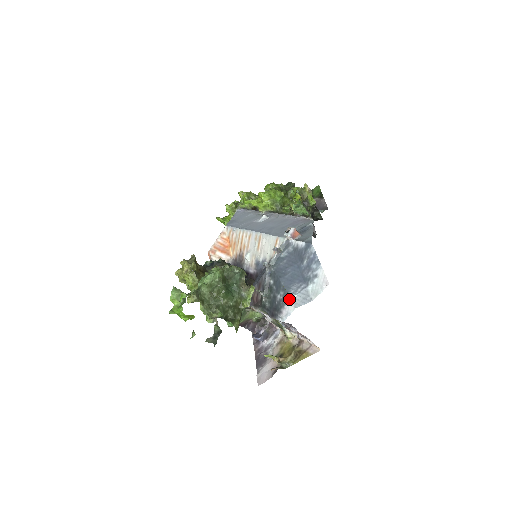
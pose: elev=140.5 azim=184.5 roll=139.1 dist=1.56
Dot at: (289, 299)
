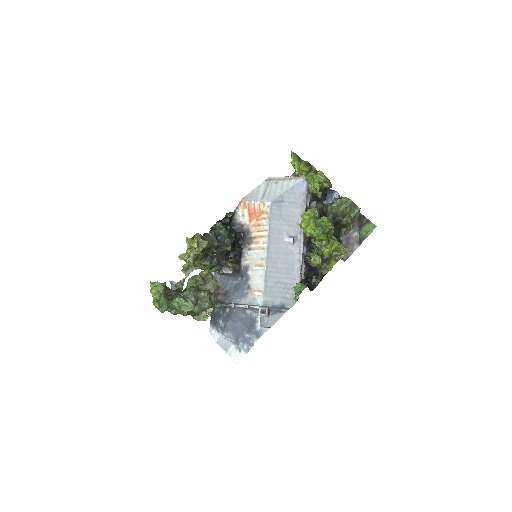
Dot at: (220, 335)
